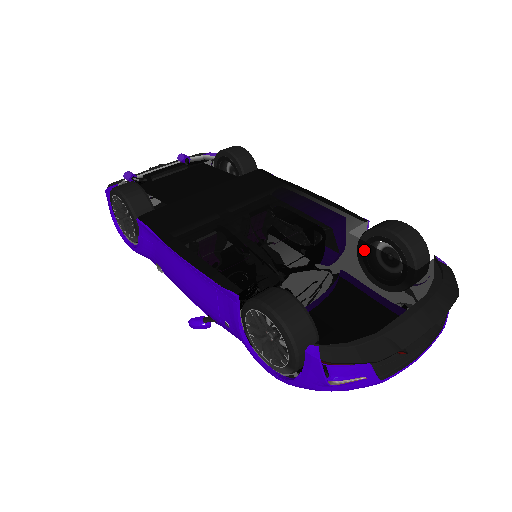
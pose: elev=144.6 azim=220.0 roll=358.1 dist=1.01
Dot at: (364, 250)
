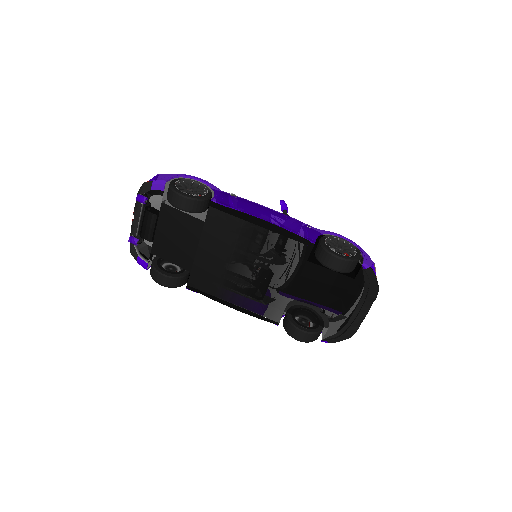
Dot at: (322, 273)
